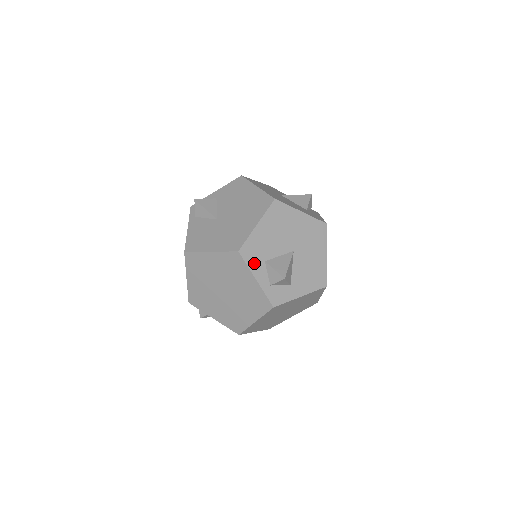
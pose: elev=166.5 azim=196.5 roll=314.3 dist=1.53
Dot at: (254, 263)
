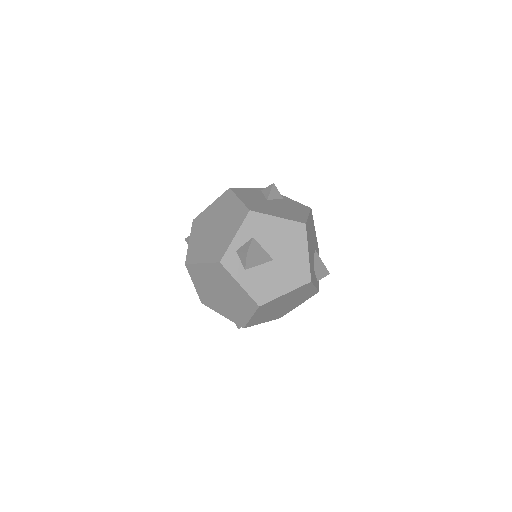
Dot at: (247, 228)
